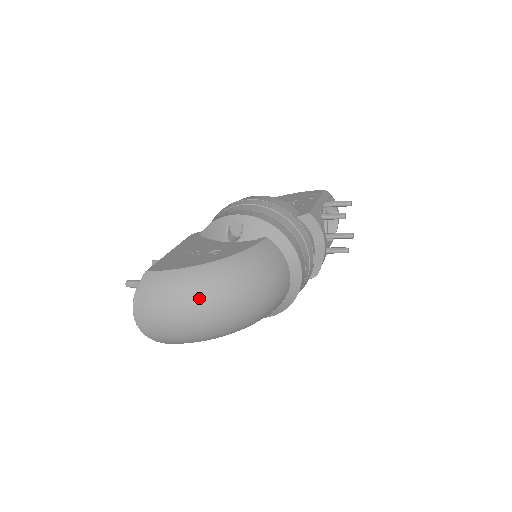
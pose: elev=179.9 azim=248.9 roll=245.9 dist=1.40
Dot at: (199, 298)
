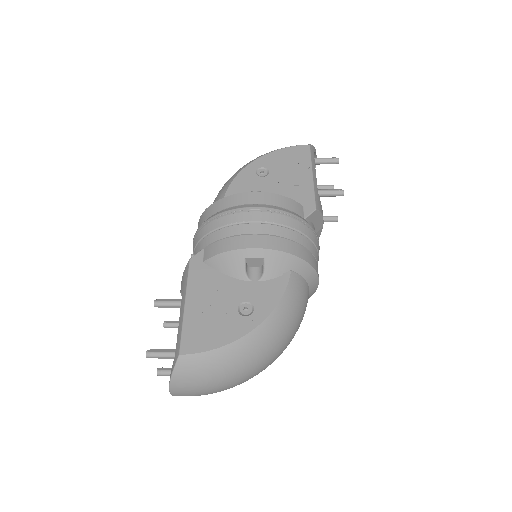
Dot at: (245, 369)
